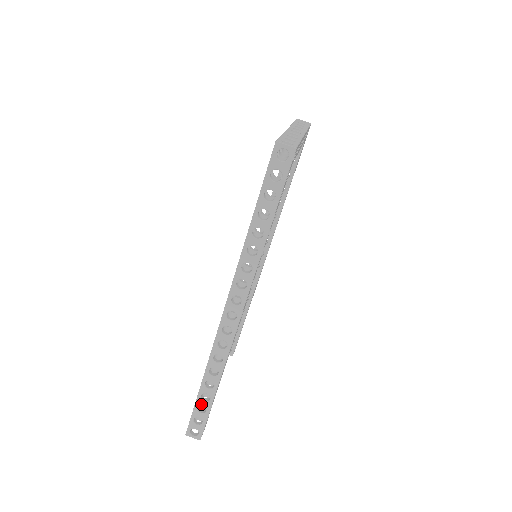
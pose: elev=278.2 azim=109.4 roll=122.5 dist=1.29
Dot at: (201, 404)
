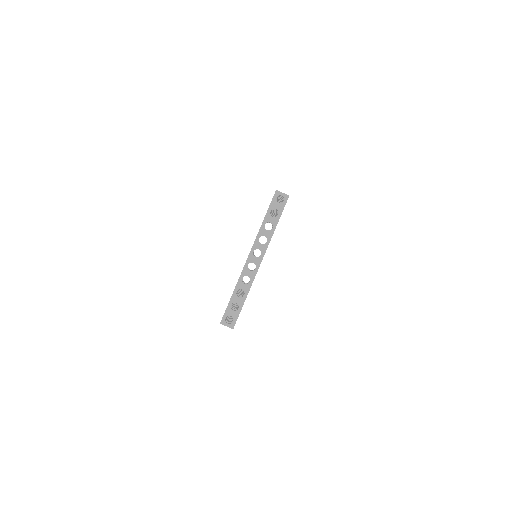
Dot at: occluded
